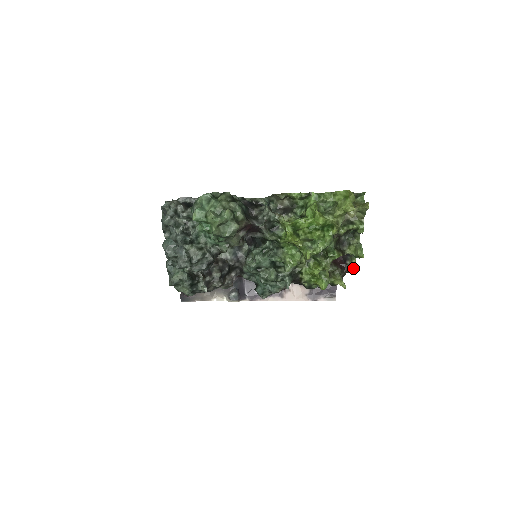
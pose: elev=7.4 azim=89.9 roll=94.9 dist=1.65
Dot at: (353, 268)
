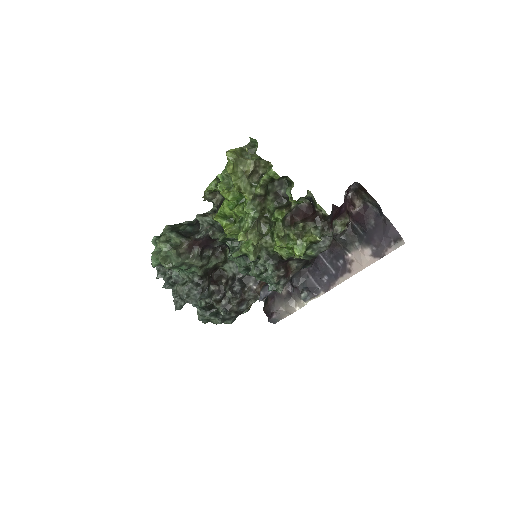
Dot at: (323, 212)
